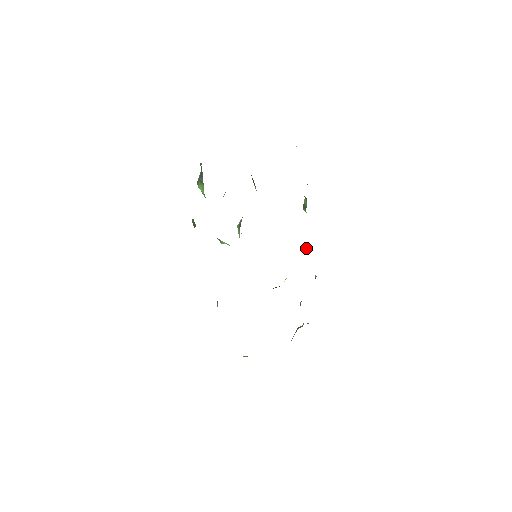
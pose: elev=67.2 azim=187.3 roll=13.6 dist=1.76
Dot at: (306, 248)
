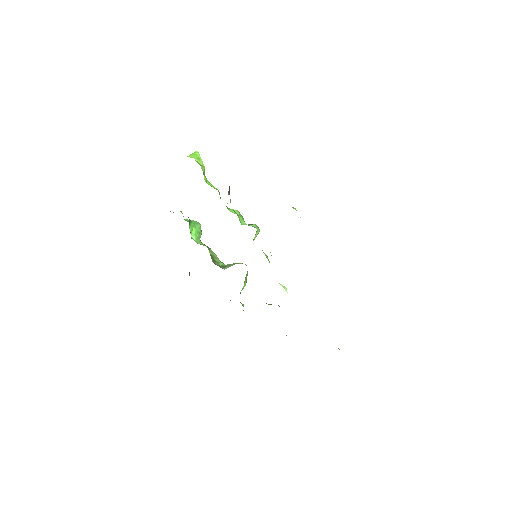
Dot at: occluded
